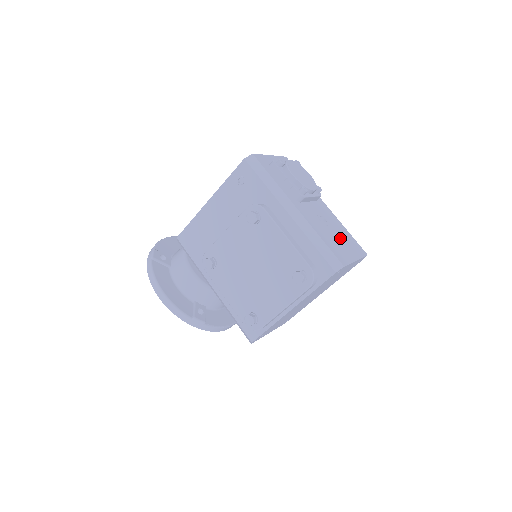
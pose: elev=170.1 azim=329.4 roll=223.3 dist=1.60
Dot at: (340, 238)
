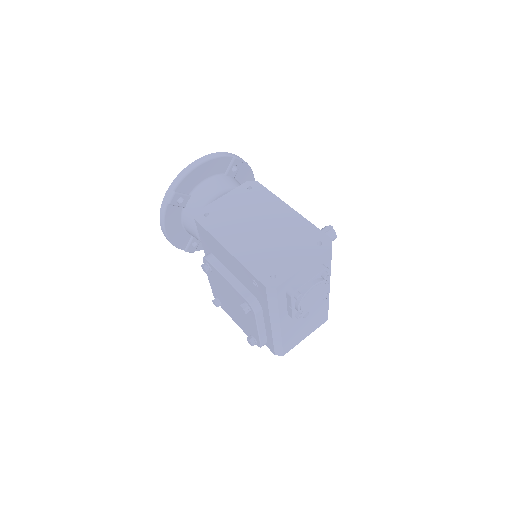
Dot at: (308, 324)
